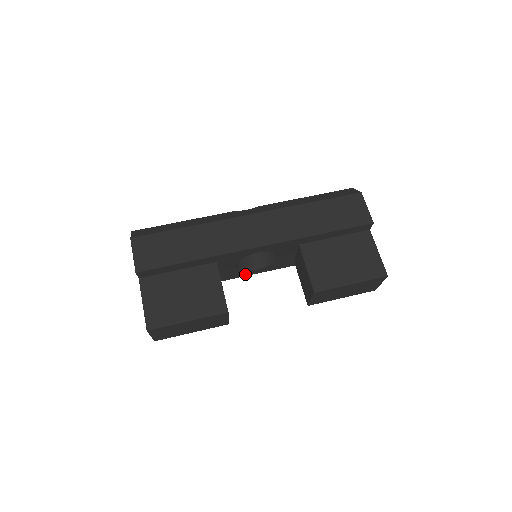
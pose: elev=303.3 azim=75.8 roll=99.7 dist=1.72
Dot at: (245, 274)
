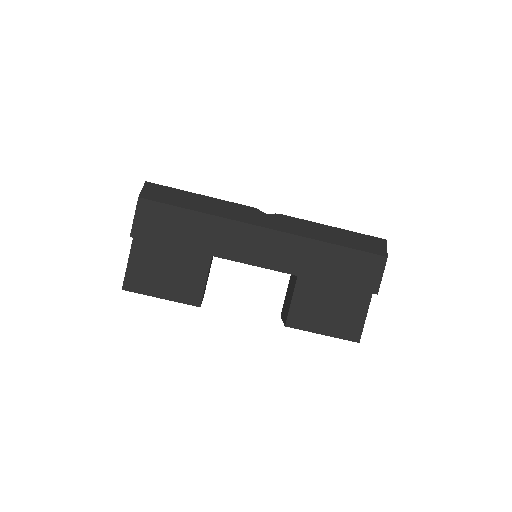
Dot at: occluded
